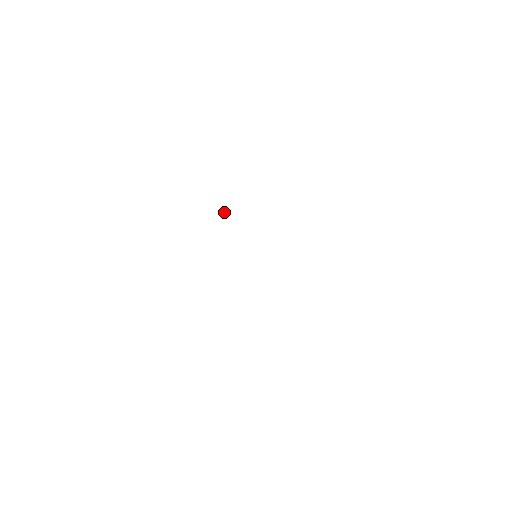
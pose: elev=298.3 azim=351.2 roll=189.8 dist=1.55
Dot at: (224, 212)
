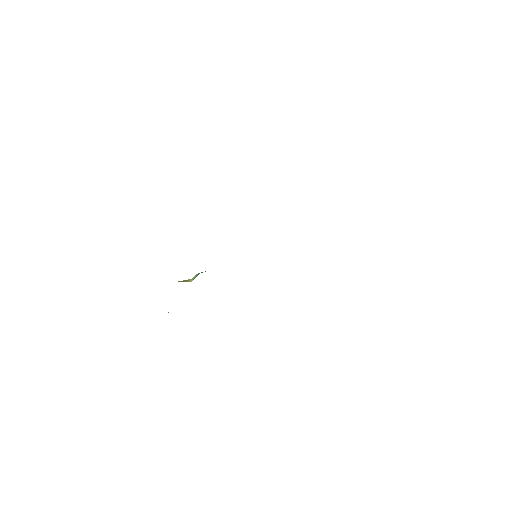
Dot at: (196, 274)
